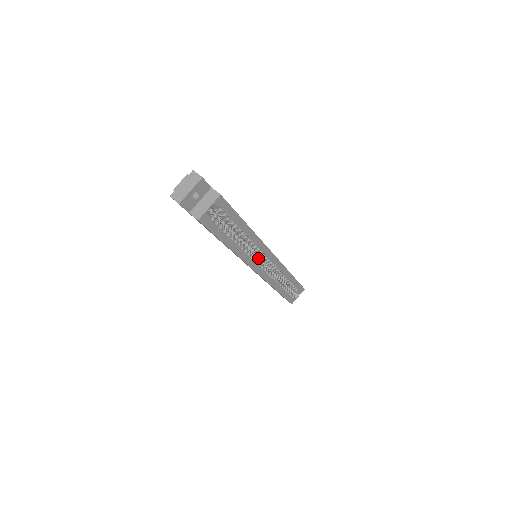
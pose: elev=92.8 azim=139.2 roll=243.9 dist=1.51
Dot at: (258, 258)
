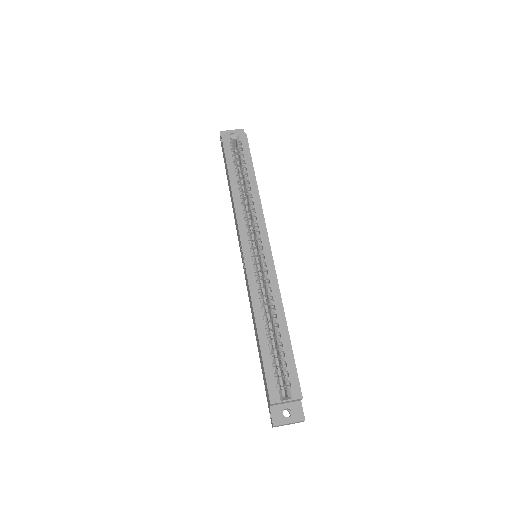
Dot at: (259, 270)
